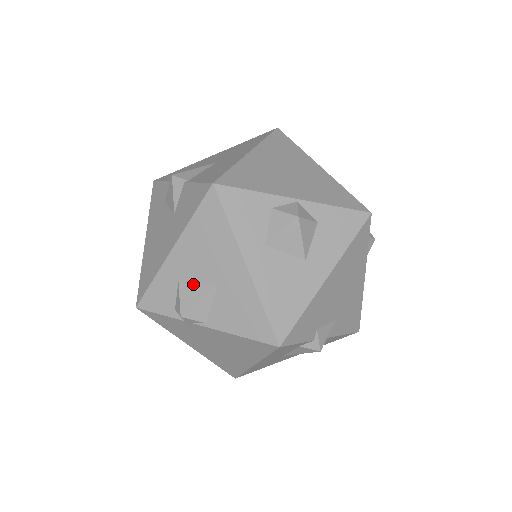
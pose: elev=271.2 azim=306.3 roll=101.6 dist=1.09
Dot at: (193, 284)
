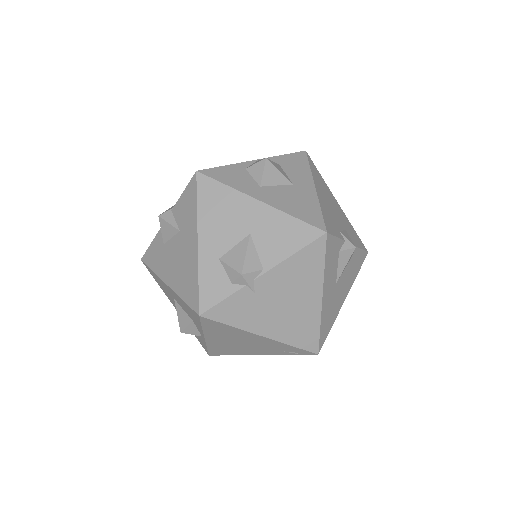
Dot at: (232, 250)
